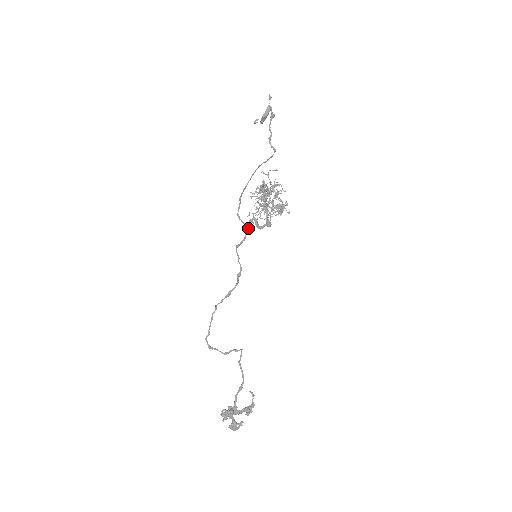
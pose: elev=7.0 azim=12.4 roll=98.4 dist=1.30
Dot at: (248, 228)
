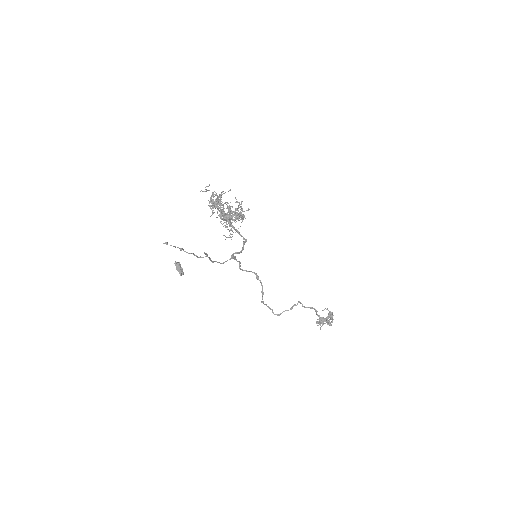
Dot at: (235, 259)
